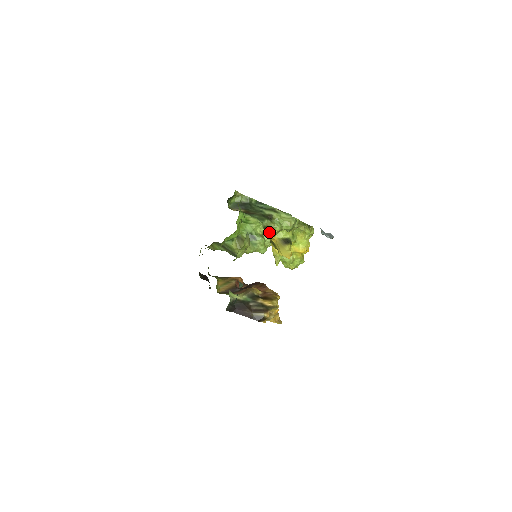
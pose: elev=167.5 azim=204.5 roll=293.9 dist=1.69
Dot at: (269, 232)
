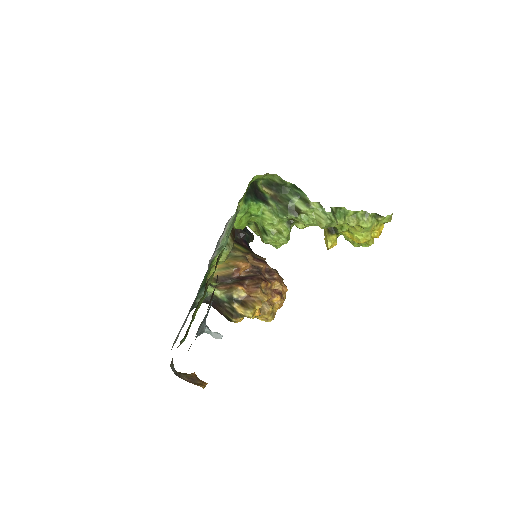
Dot at: (296, 224)
